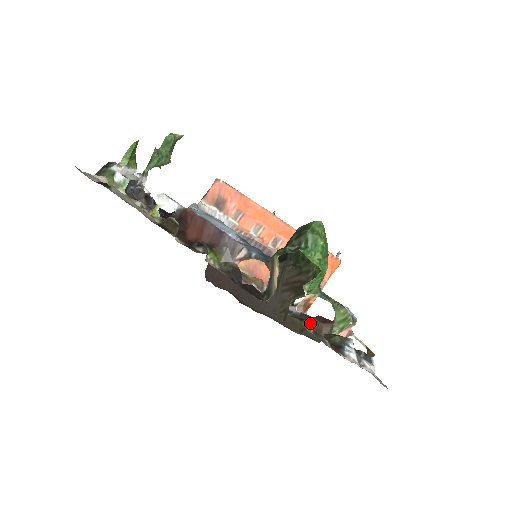
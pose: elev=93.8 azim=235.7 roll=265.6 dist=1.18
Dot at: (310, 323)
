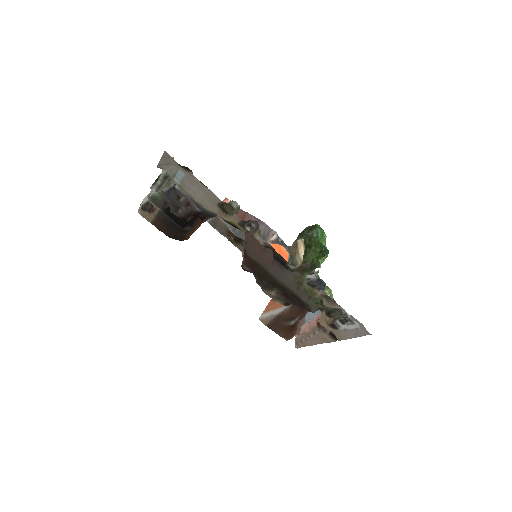
Dot at: (323, 286)
